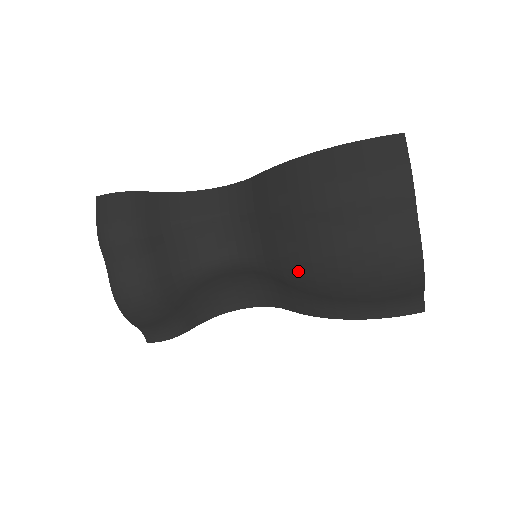
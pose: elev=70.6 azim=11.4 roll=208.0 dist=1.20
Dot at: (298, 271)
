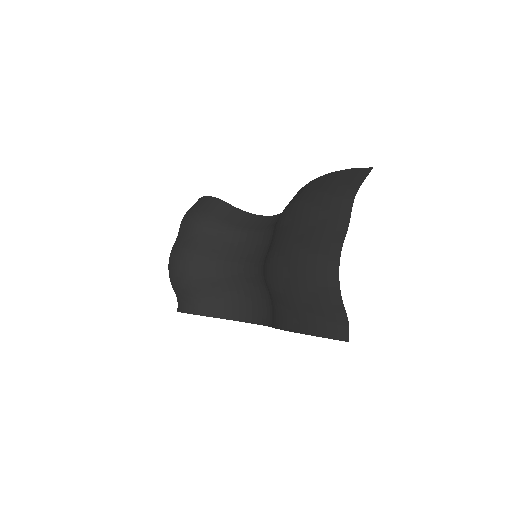
Dot at: (268, 267)
